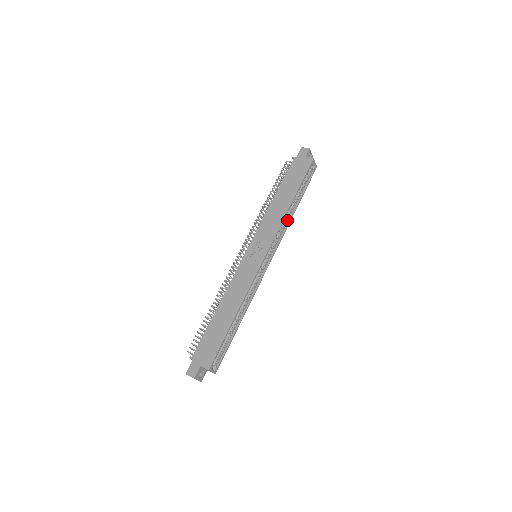
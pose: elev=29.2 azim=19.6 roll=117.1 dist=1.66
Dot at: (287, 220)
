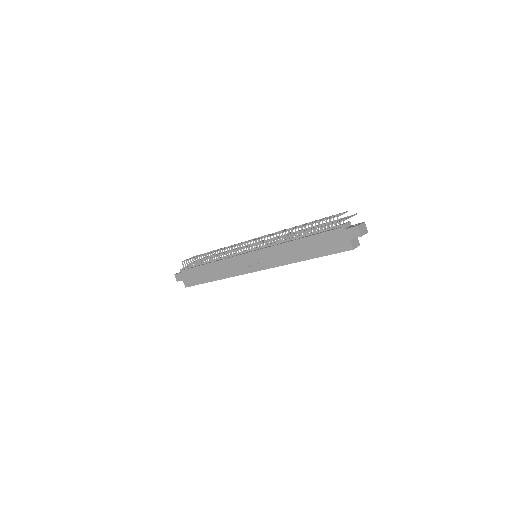
Dot at: occluded
